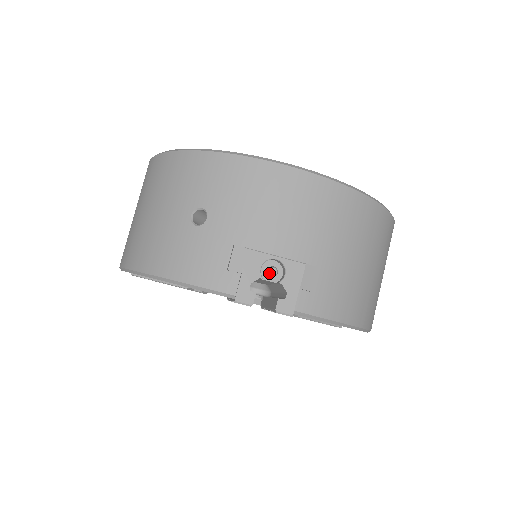
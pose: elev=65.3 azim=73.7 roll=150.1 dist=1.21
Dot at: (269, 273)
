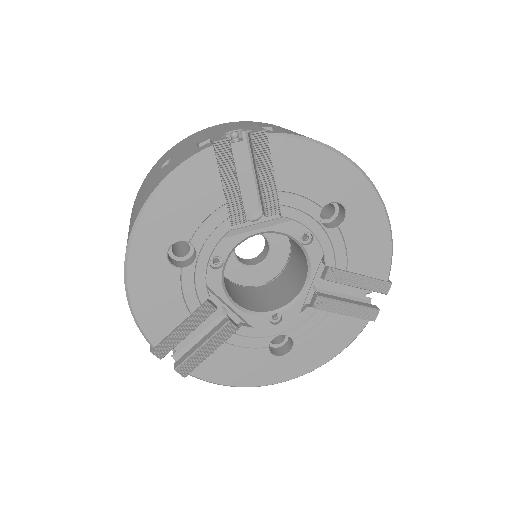
Dot at: (231, 133)
